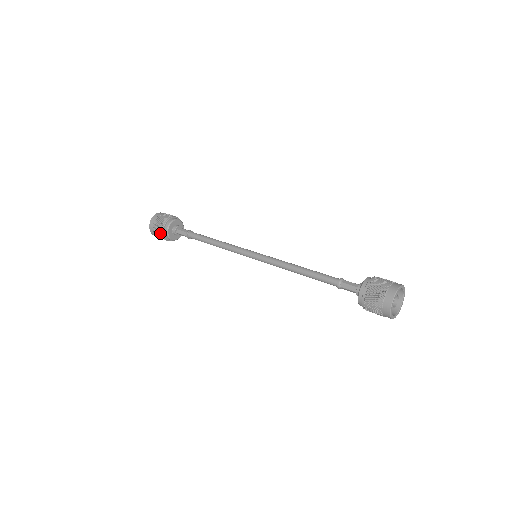
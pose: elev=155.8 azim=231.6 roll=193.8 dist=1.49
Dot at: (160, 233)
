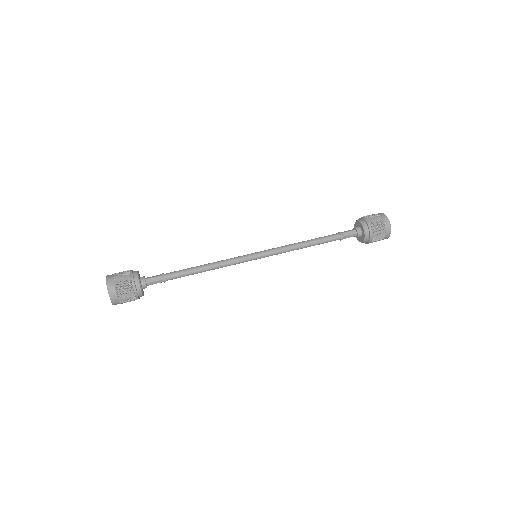
Dot at: (129, 288)
